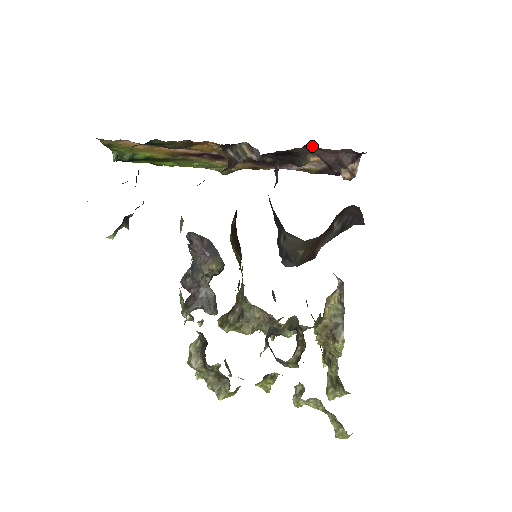
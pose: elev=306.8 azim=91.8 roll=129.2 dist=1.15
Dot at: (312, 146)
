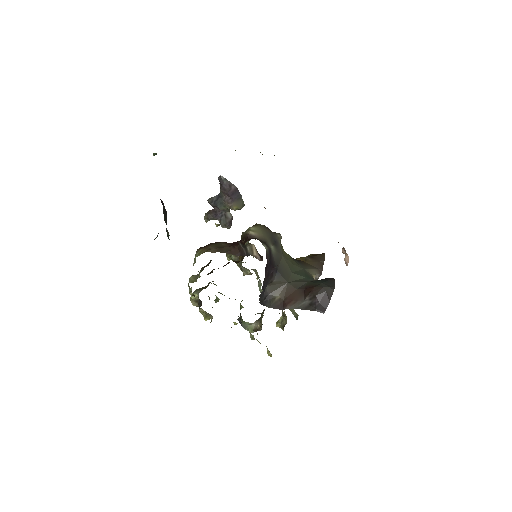
Dot at: occluded
